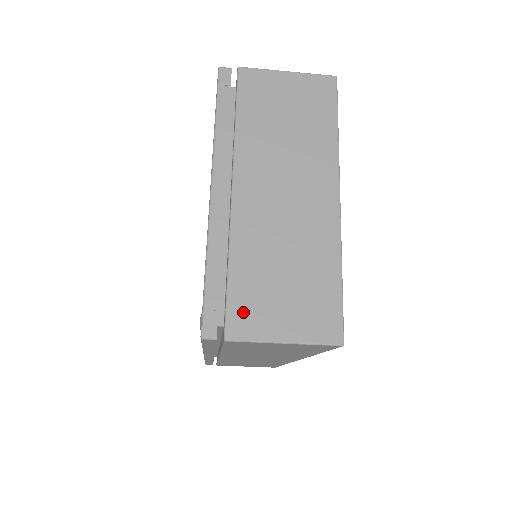
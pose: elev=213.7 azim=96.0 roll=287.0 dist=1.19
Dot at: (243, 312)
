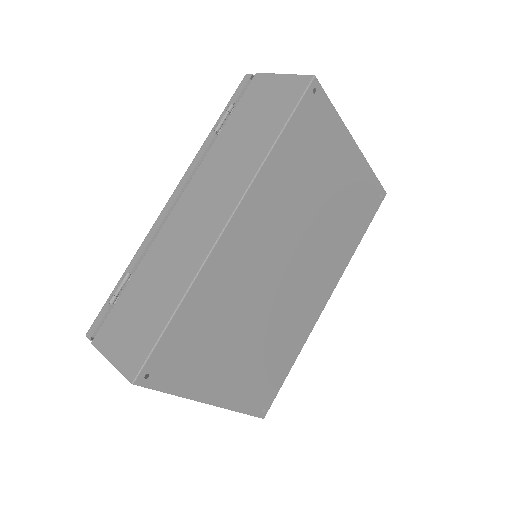
Dot at: occluded
